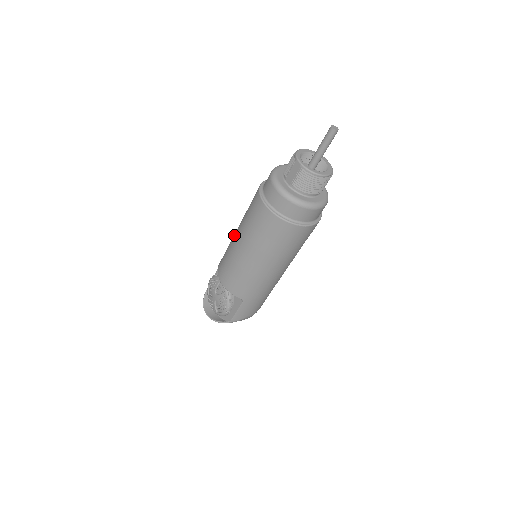
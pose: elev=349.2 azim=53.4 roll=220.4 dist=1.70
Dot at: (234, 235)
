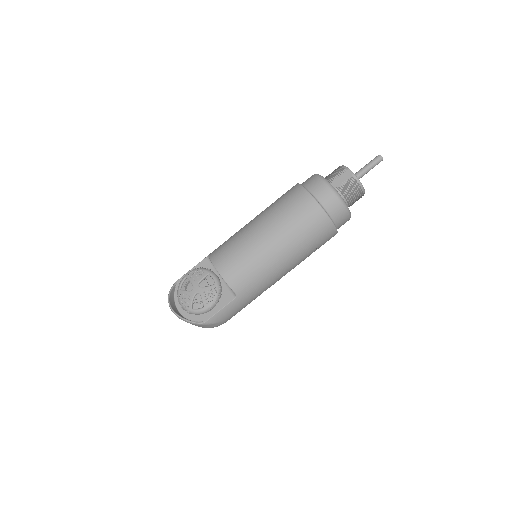
Dot at: (249, 226)
